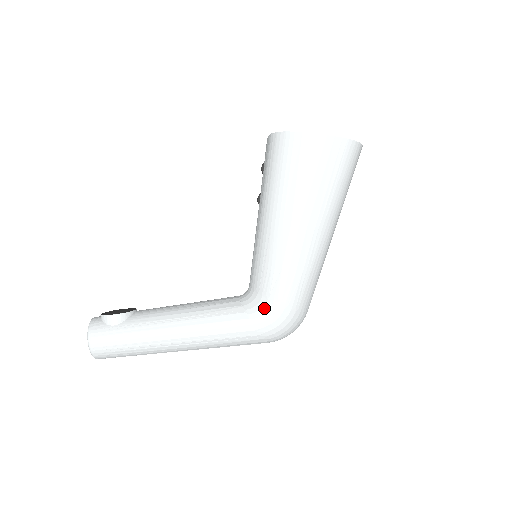
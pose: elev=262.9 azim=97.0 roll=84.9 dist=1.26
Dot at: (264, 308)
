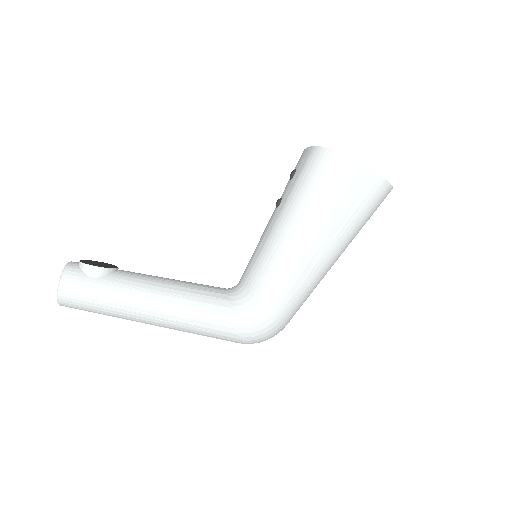
Dot at: (251, 310)
